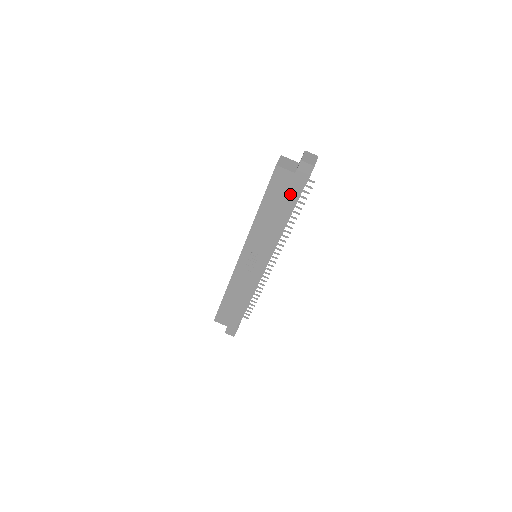
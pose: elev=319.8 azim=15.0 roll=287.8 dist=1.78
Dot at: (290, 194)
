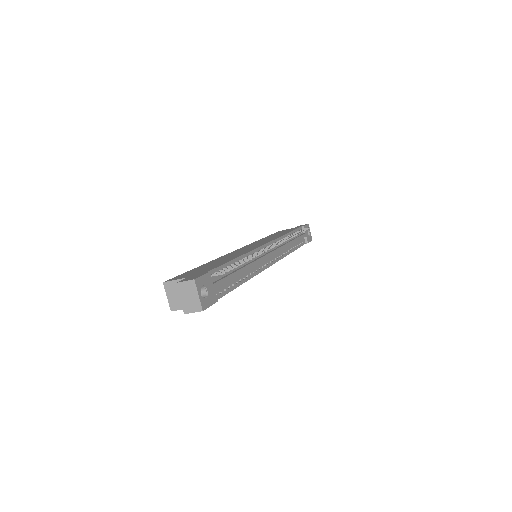
Dot at: occluded
